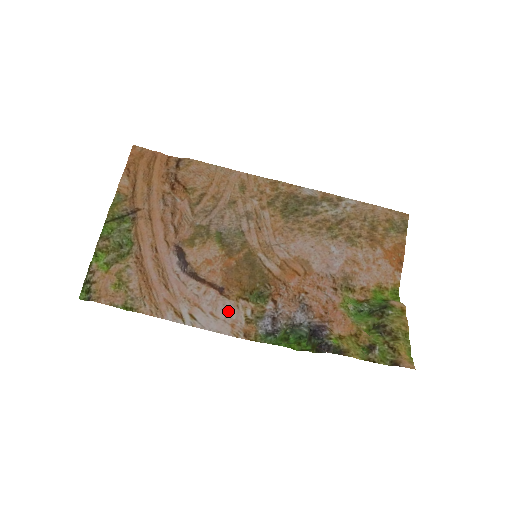
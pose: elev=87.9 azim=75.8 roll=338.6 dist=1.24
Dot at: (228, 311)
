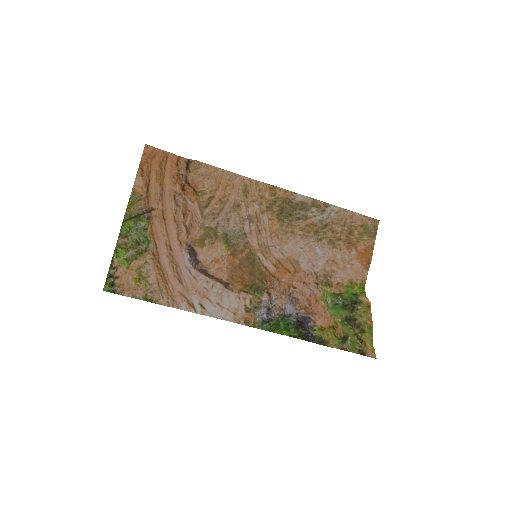
Dot at: (231, 301)
